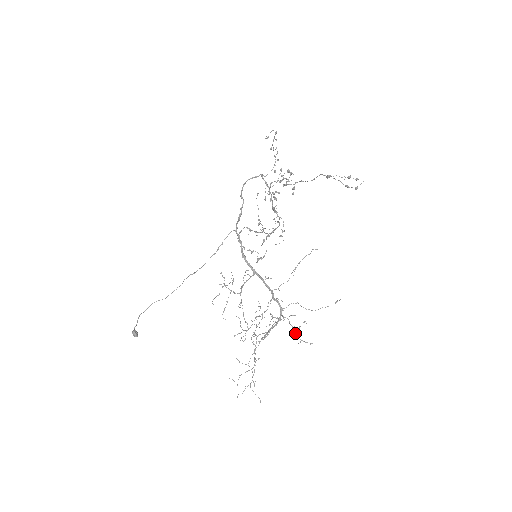
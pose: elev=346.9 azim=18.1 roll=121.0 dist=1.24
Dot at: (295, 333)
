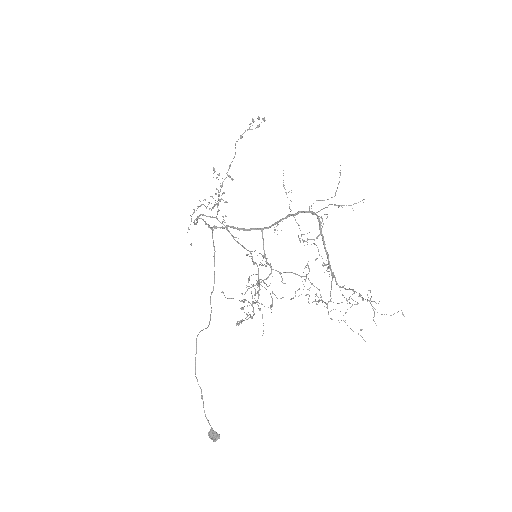
Dot at: occluded
